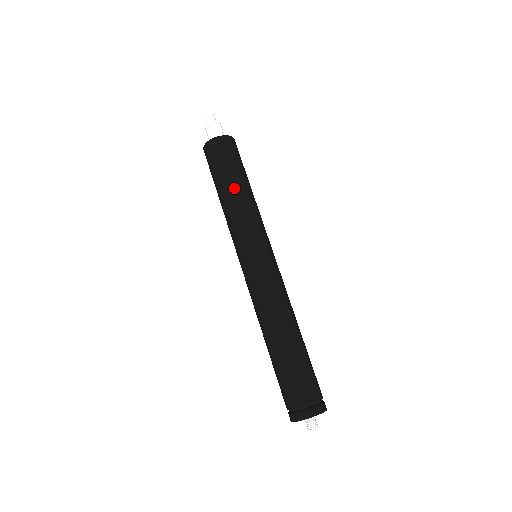
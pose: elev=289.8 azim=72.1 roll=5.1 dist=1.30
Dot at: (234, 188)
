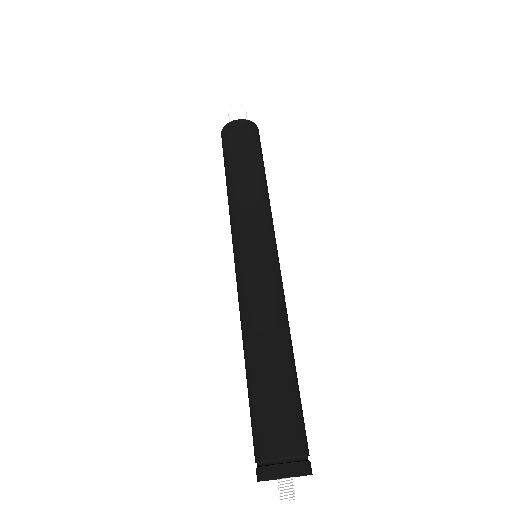
Dot at: (244, 173)
